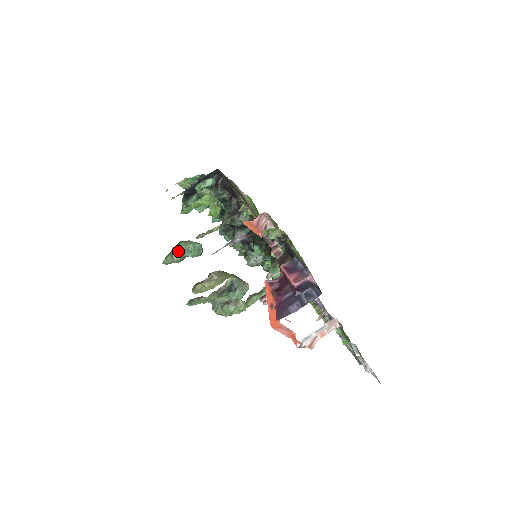
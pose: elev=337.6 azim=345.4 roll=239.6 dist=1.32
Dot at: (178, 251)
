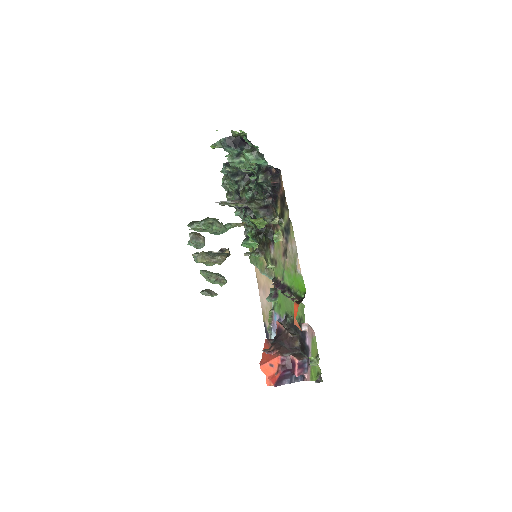
Dot at: (208, 229)
